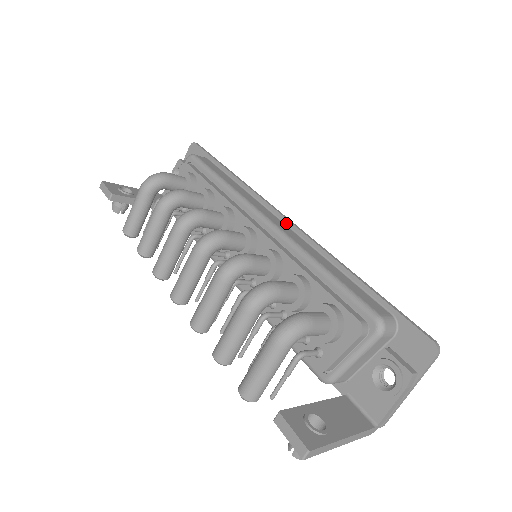
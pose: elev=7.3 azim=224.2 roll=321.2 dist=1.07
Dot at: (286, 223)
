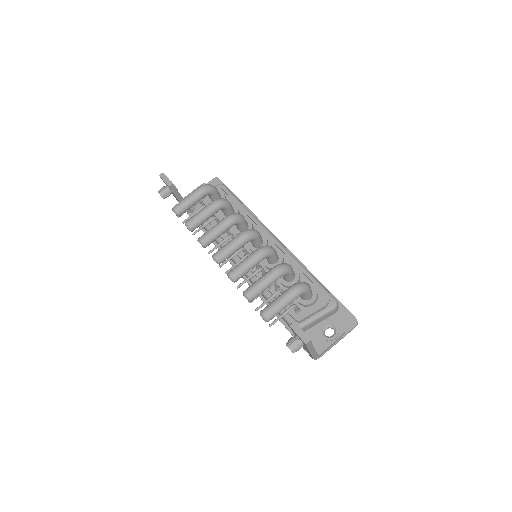
Dot at: occluded
